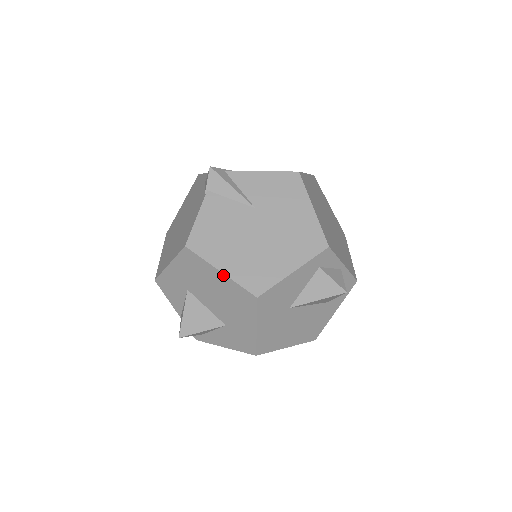
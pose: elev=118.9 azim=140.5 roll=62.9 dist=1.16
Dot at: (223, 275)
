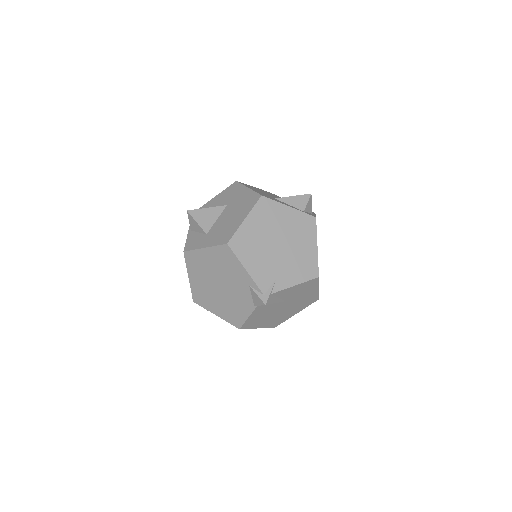
Dot at: occluded
